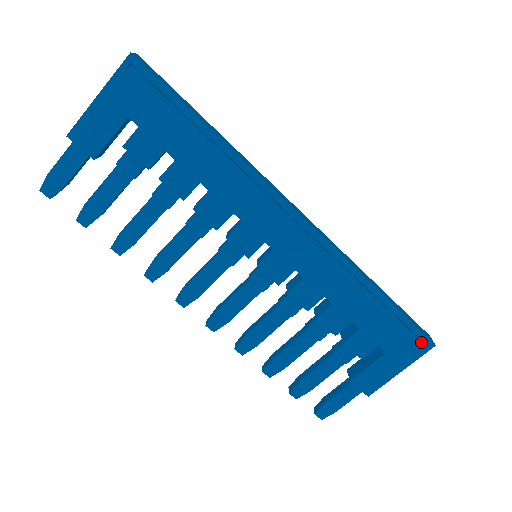
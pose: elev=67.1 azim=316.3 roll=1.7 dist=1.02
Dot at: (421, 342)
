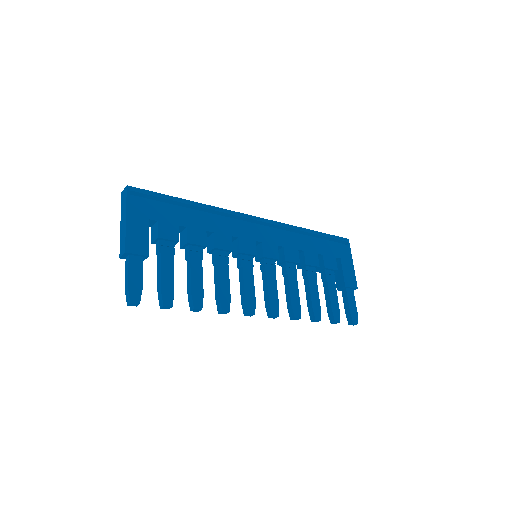
Dot at: occluded
